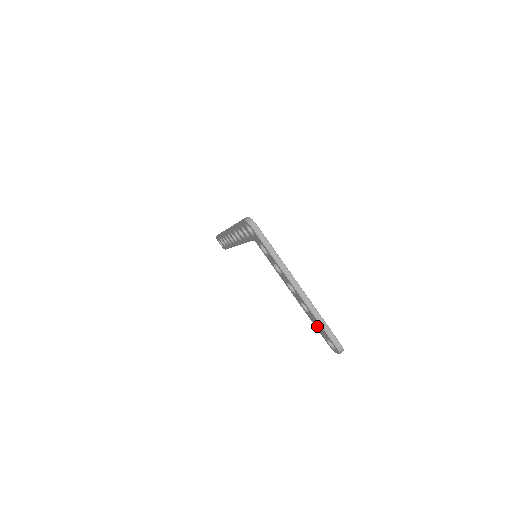
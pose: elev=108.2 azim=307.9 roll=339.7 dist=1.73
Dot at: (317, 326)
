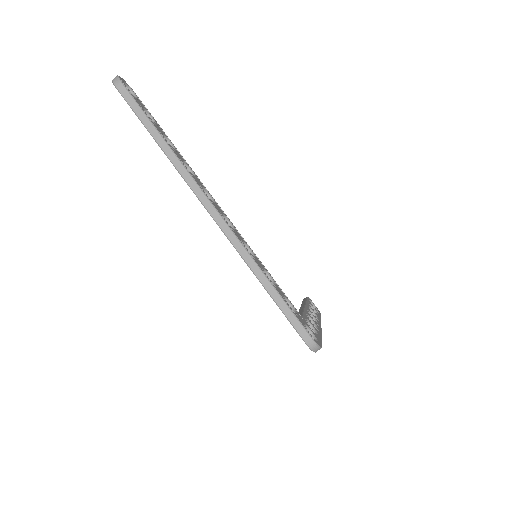
Dot at: occluded
